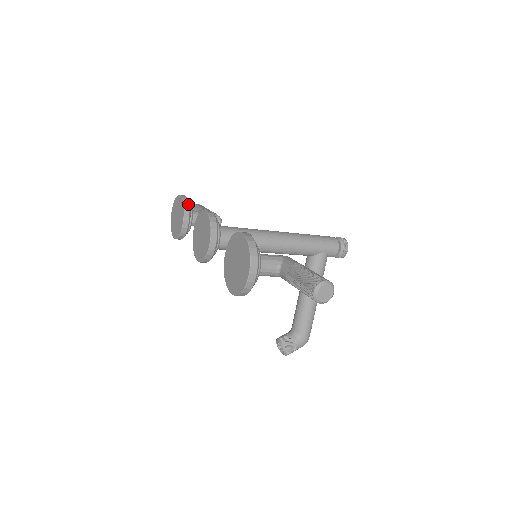
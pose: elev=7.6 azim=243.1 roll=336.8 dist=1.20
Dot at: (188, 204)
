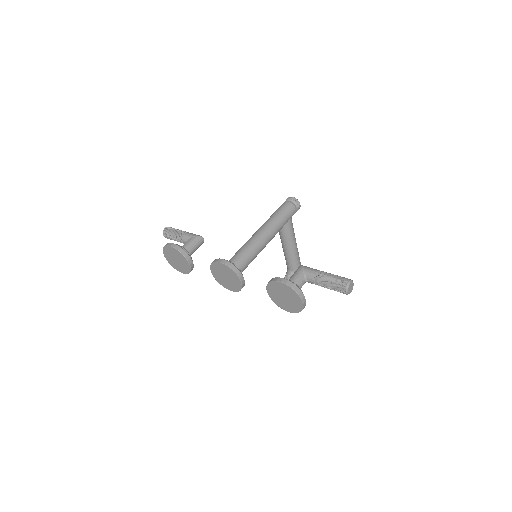
Dot at: (183, 250)
